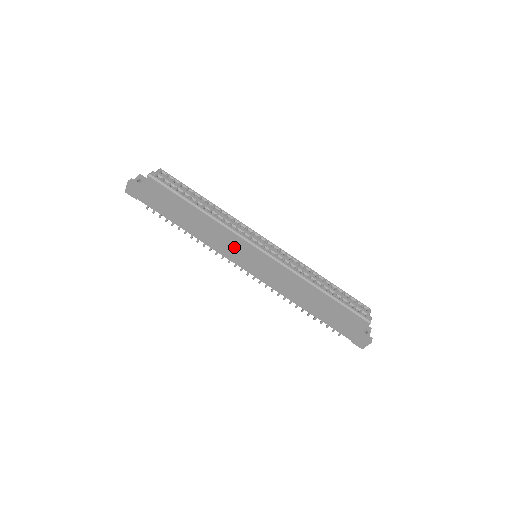
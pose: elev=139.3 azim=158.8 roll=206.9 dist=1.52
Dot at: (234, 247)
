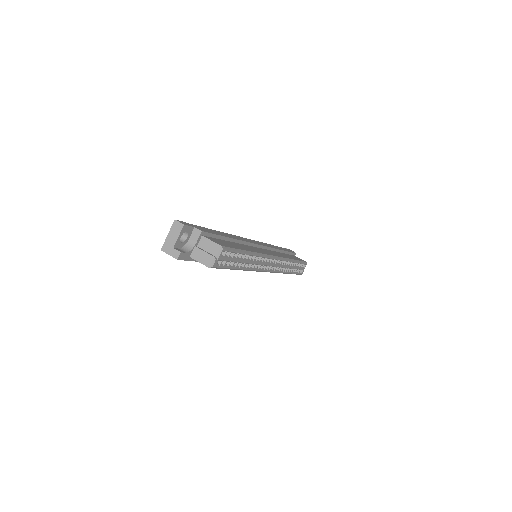
Dot at: occluded
